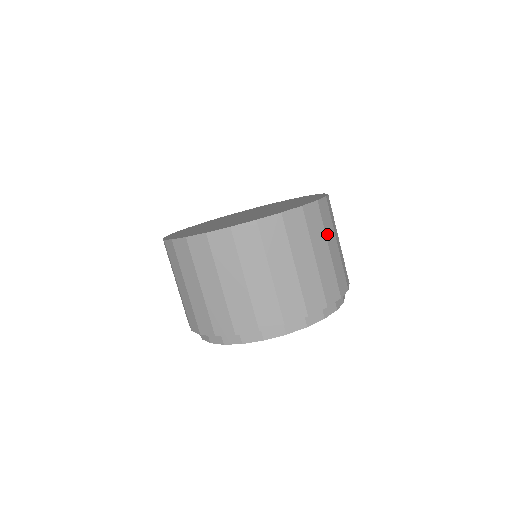
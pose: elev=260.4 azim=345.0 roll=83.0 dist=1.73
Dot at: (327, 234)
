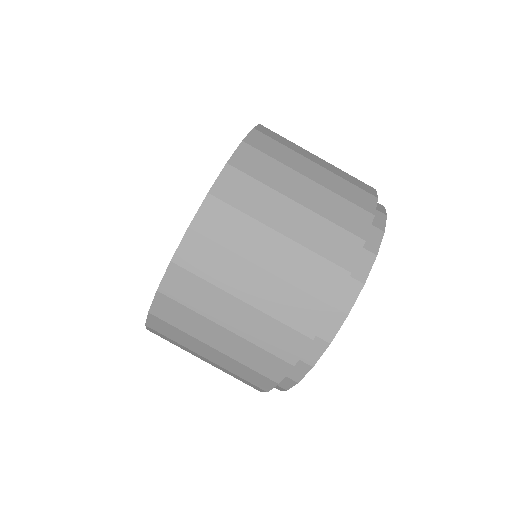
Dot at: (261, 216)
